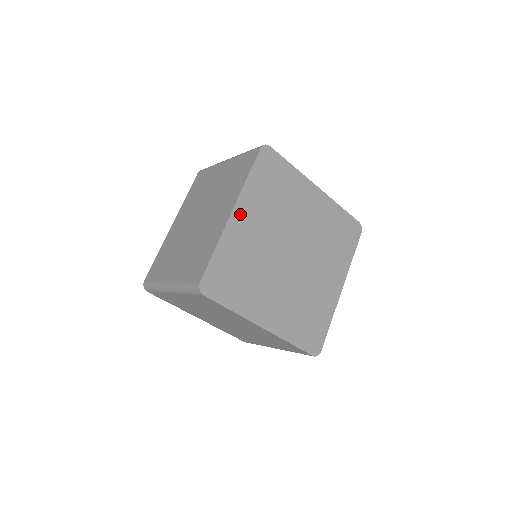
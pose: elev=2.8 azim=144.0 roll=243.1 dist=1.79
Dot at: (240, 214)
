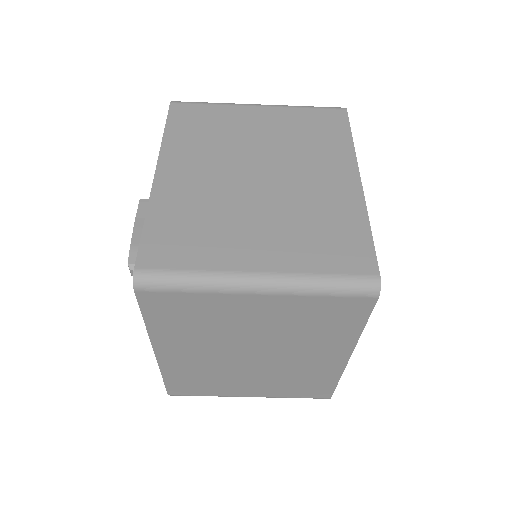
Dot at: occluded
